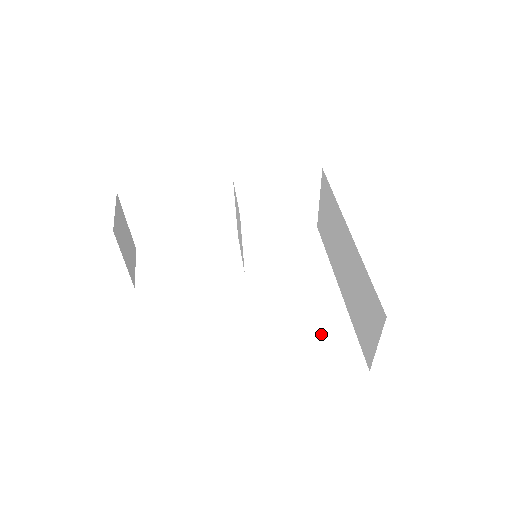
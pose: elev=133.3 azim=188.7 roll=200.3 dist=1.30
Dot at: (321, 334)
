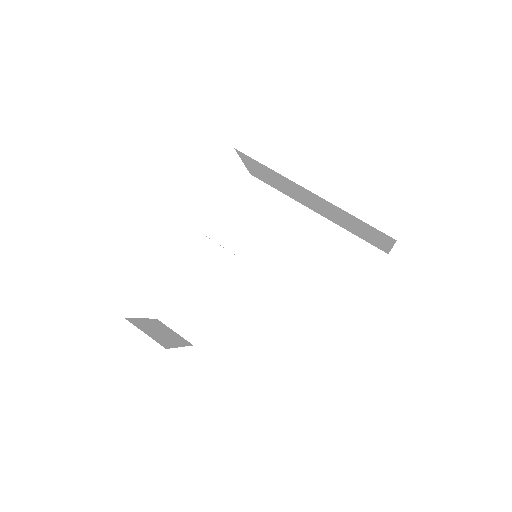
Dot at: (338, 258)
